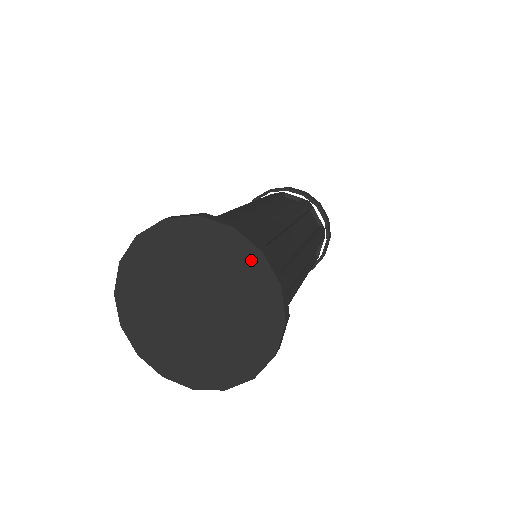
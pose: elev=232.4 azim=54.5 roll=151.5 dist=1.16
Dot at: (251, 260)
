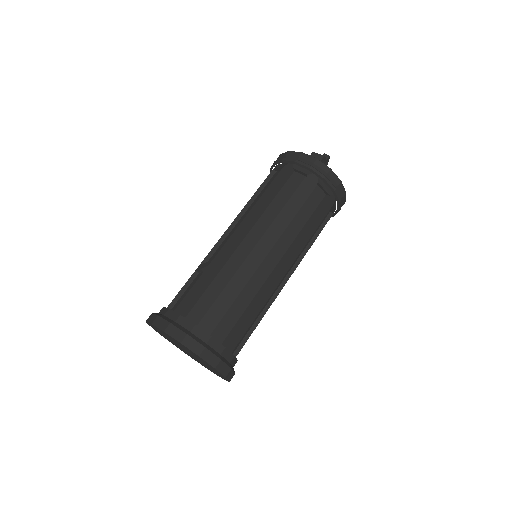
Dot at: (196, 355)
